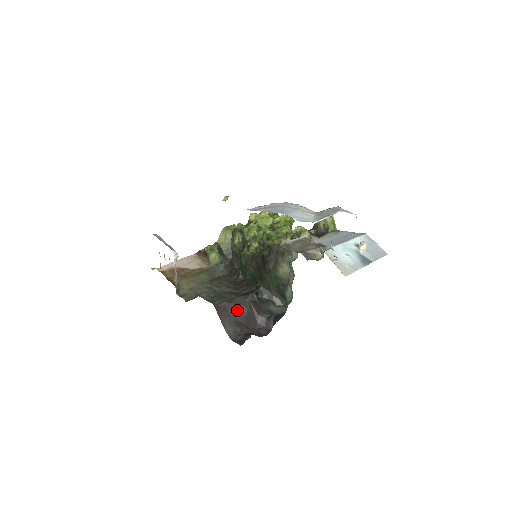
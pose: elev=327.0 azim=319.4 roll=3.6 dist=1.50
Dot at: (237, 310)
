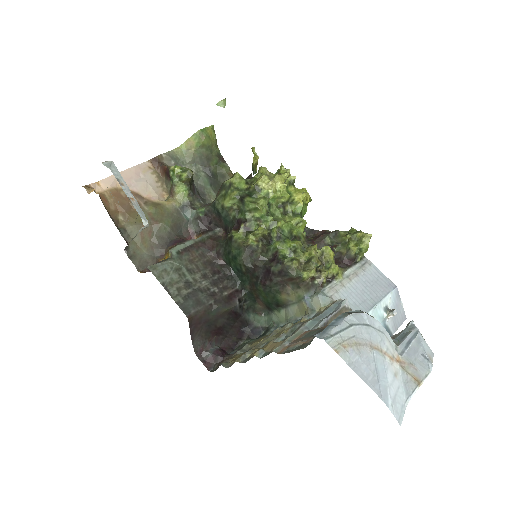
Dot at: (213, 322)
